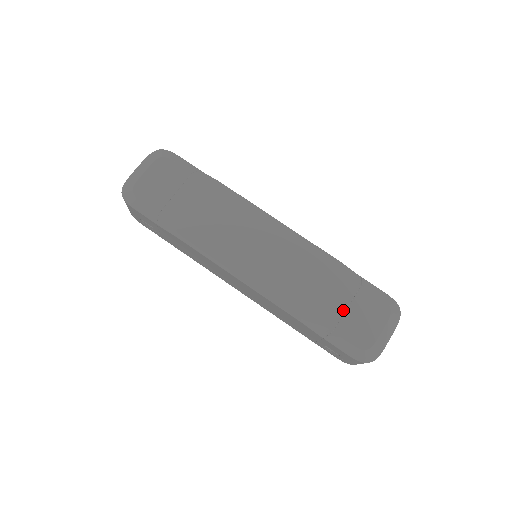
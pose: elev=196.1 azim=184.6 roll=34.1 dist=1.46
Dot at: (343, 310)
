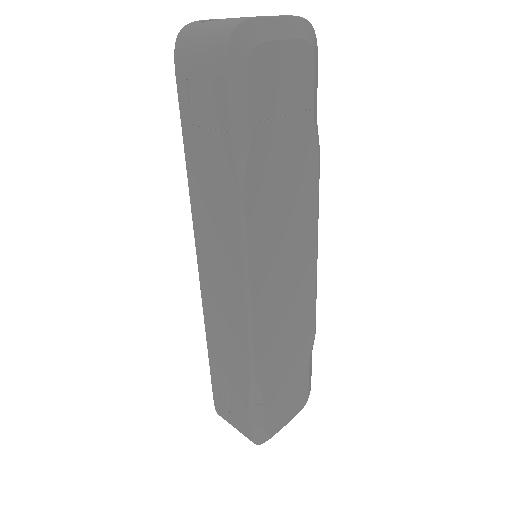
Dot at: (284, 385)
